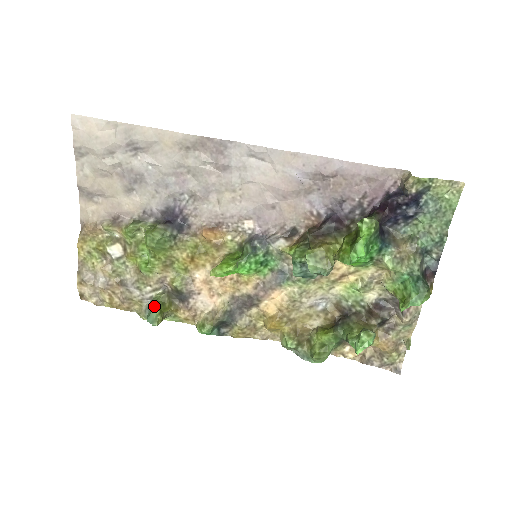
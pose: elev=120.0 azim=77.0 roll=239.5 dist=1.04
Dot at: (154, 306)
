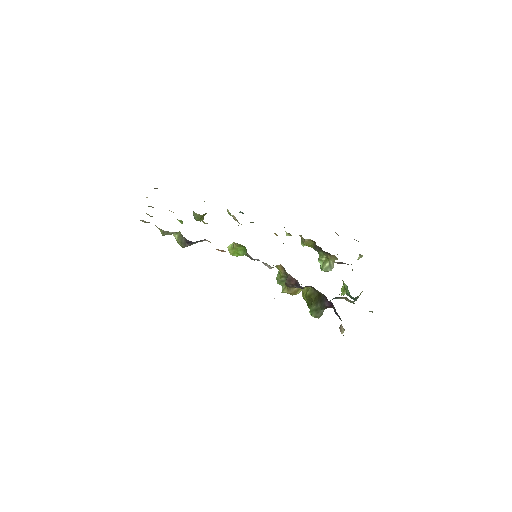
Dot at: (196, 218)
